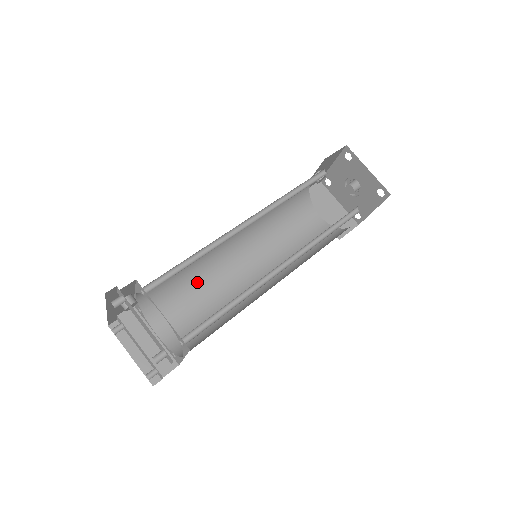
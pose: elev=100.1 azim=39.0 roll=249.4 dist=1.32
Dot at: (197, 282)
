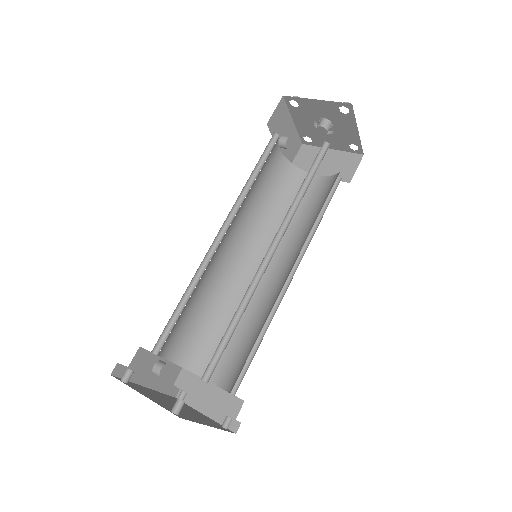
Dot at: (226, 314)
